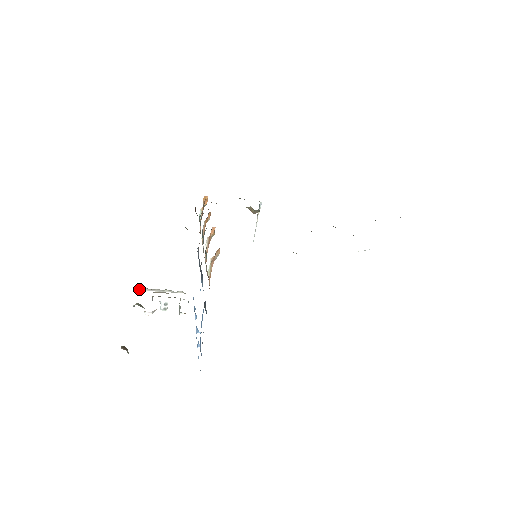
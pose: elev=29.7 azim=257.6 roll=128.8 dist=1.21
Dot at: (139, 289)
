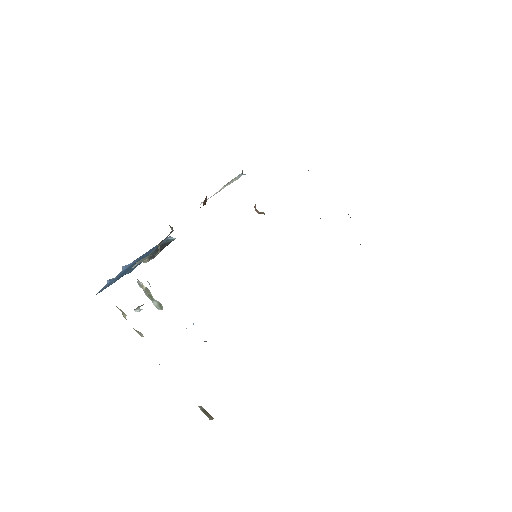
Dot at: occluded
